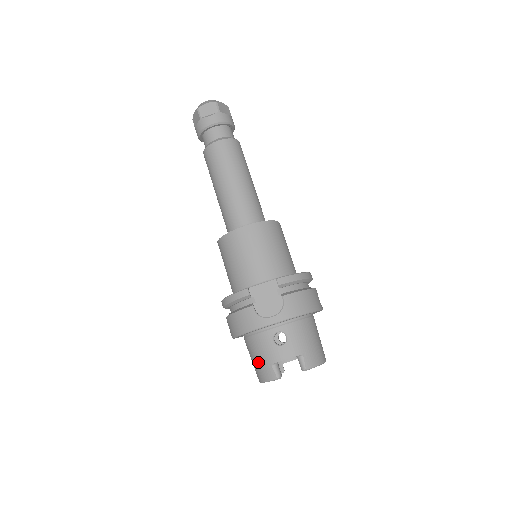
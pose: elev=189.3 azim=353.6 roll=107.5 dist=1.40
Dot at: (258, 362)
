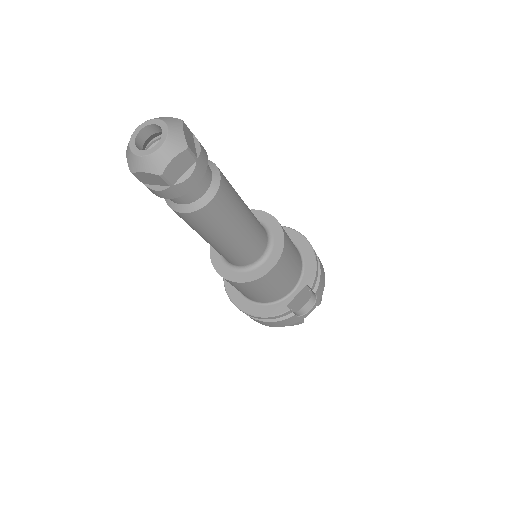
Dot at: occluded
